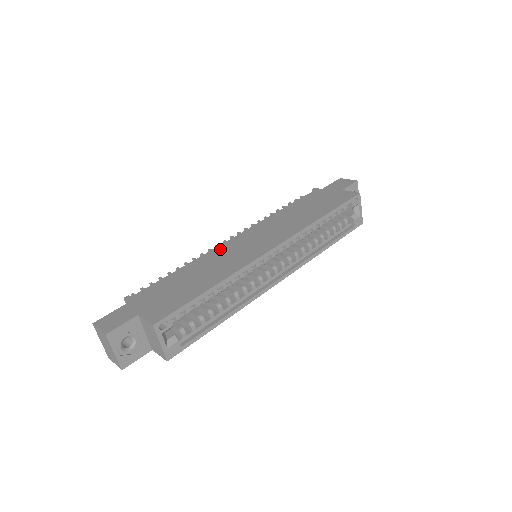
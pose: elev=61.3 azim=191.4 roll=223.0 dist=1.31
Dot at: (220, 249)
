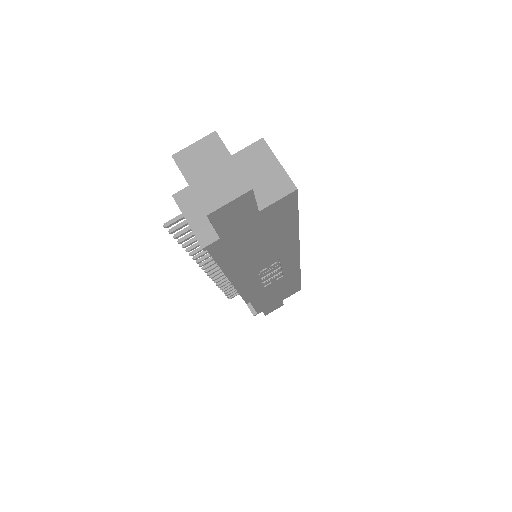
Dot at: occluded
